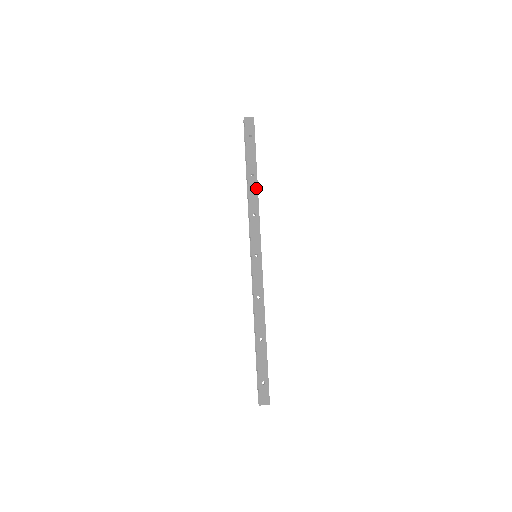
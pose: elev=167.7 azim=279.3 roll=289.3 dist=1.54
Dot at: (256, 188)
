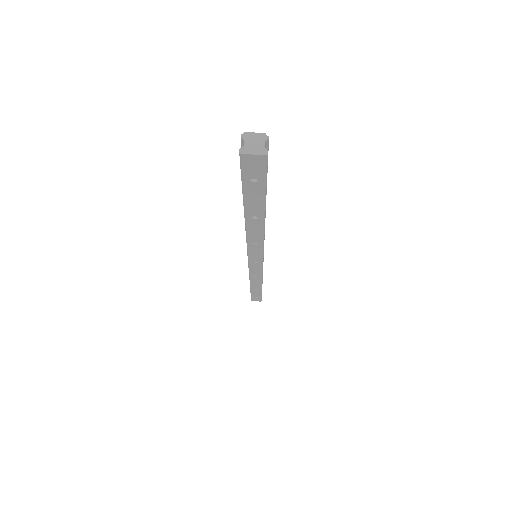
Dot at: (261, 227)
